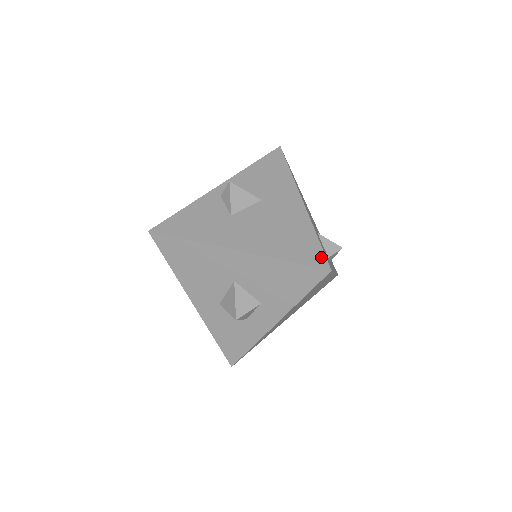
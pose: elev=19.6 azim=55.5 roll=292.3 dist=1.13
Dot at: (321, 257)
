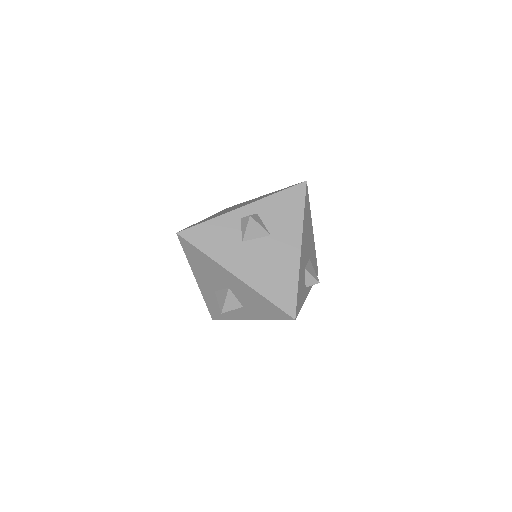
Dot at: (293, 306)
